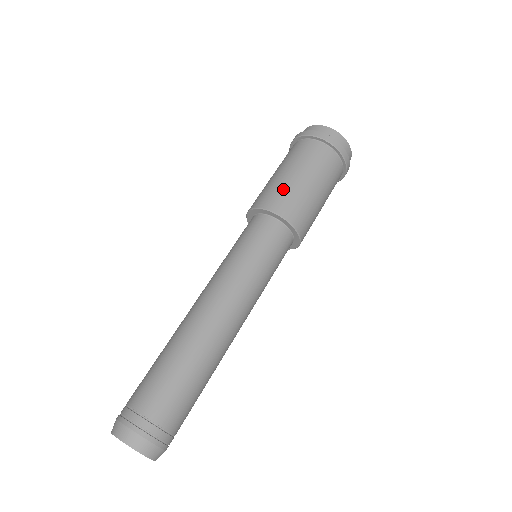
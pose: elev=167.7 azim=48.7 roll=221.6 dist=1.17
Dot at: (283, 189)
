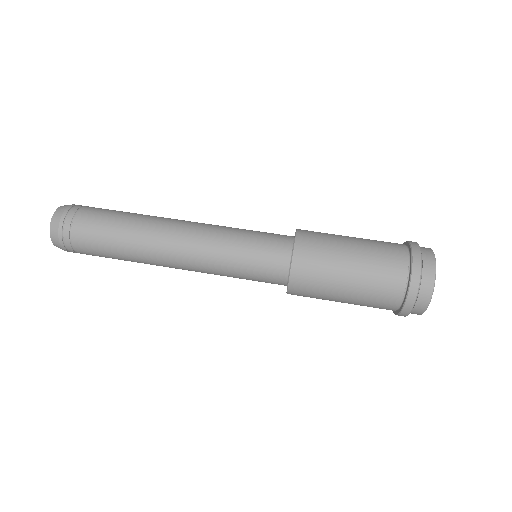
Dot at: (327, 234)
